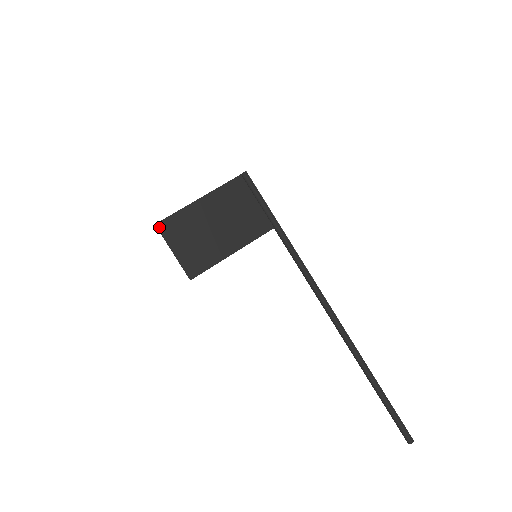
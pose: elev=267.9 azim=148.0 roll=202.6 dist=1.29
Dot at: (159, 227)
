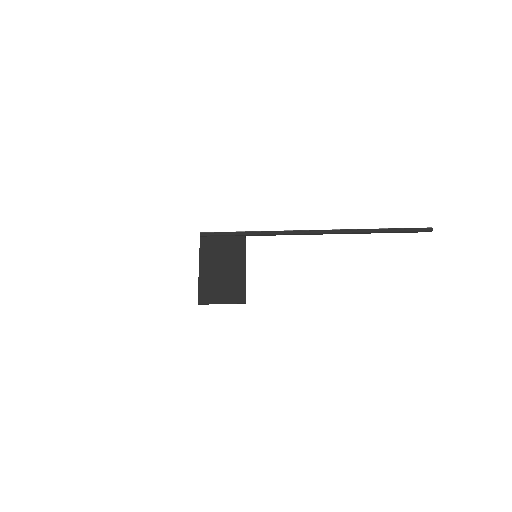
Dot at: (201, 303)
